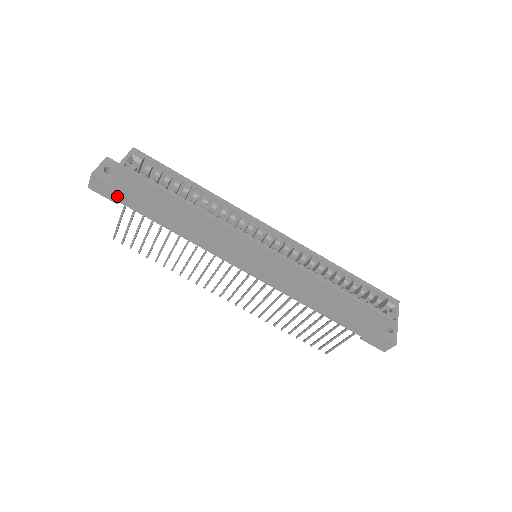
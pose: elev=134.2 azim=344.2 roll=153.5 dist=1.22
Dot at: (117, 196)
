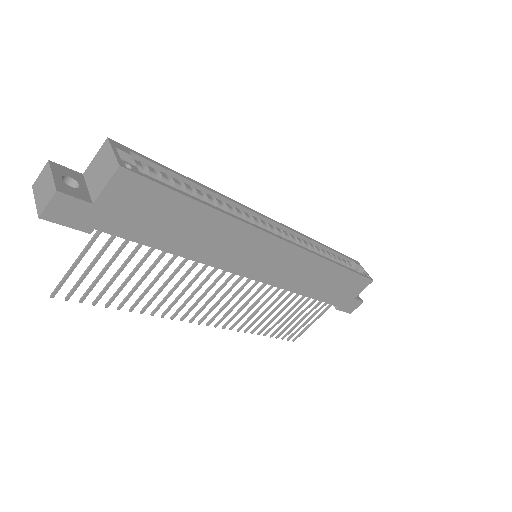
Dot at: (96, 220)
